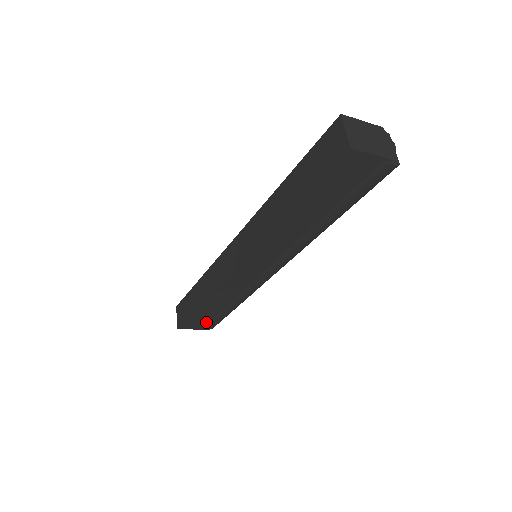
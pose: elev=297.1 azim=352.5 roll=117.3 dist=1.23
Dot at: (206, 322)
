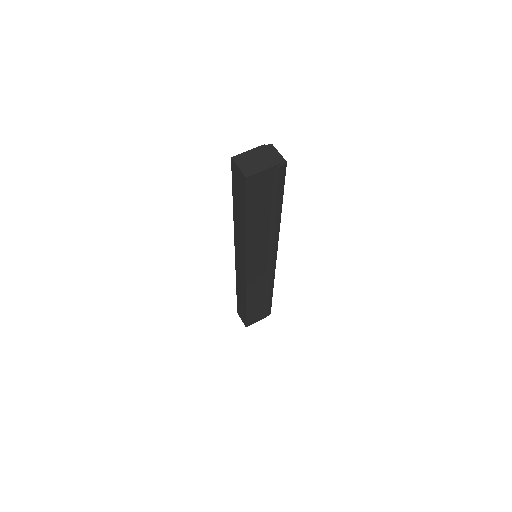
Dot at: (261, 312)
